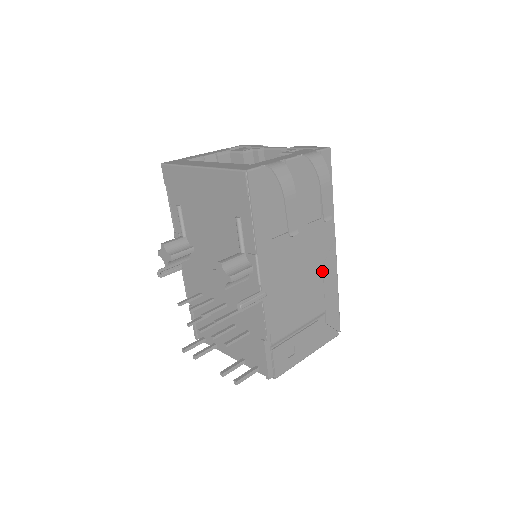
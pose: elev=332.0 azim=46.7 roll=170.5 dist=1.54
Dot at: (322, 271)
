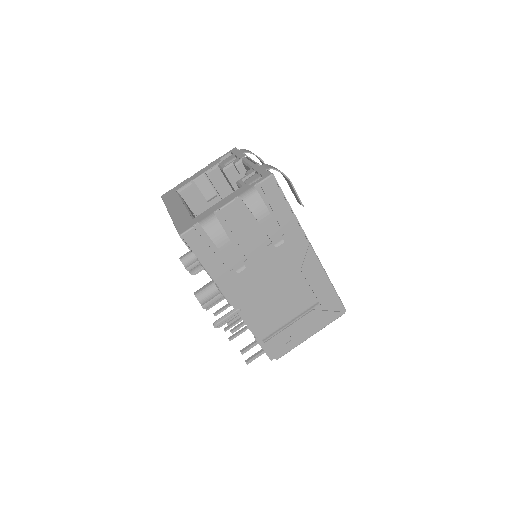
Dot at: (302, 274)
